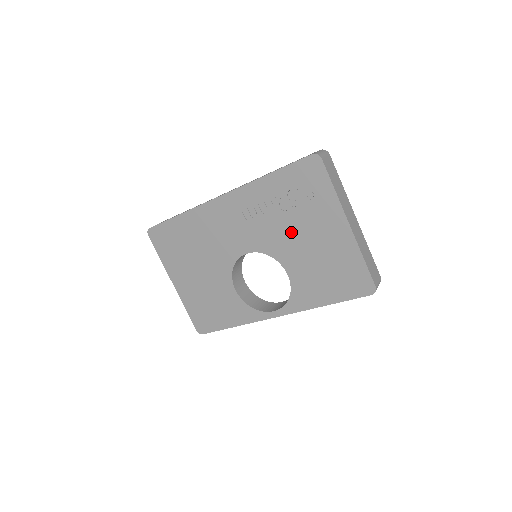
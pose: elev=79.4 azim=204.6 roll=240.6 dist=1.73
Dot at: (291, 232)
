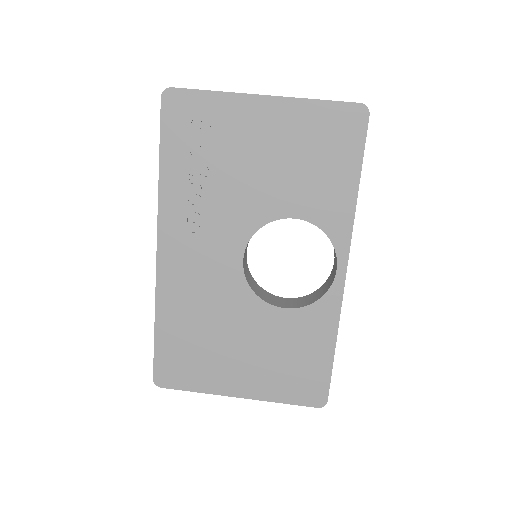
Dot at: (241, 180)
